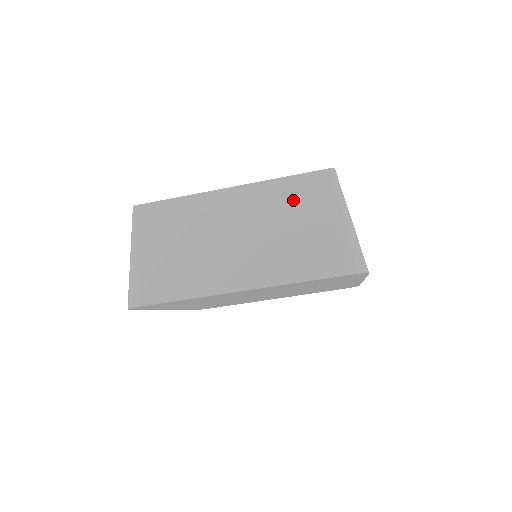
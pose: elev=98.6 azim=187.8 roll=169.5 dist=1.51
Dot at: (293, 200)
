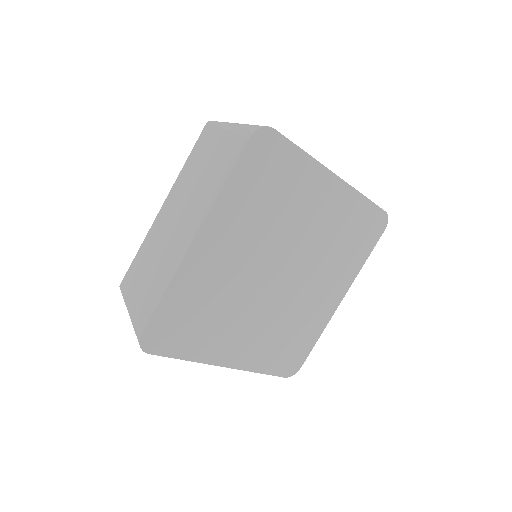
Dot at: (196, 161)
